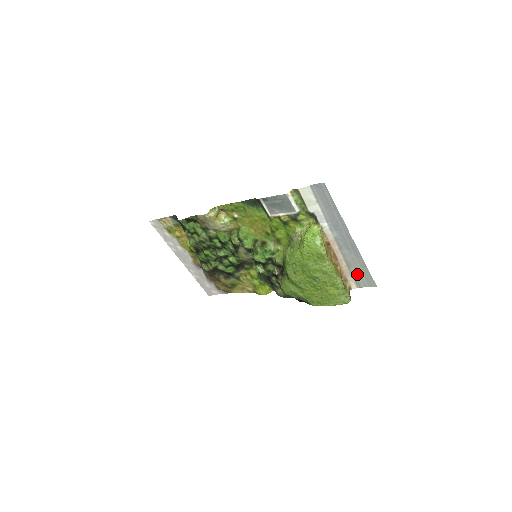
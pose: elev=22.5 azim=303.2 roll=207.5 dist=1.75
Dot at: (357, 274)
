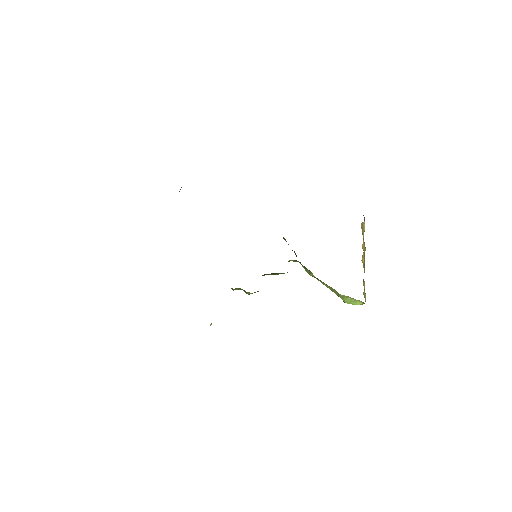
Dot at: occluded
